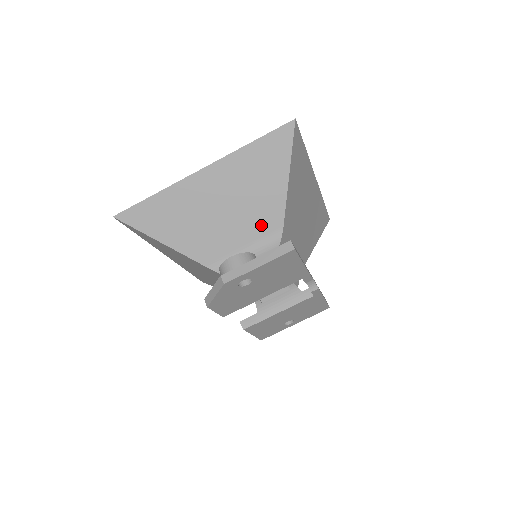
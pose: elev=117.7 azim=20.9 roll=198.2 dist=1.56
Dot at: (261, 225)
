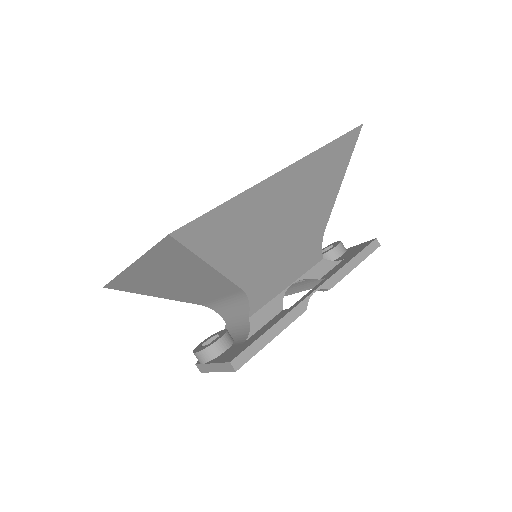
Dot at: (221, 290)
